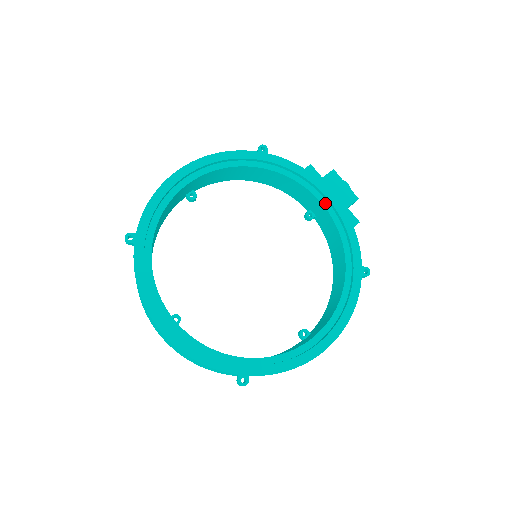
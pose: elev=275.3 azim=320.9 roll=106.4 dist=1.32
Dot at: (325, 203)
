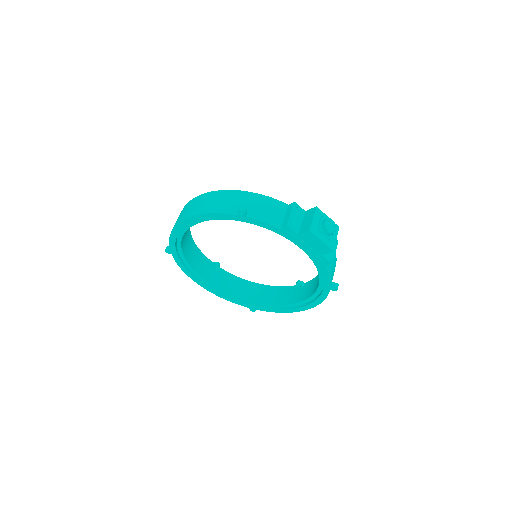
Dot at: (303, 248)
